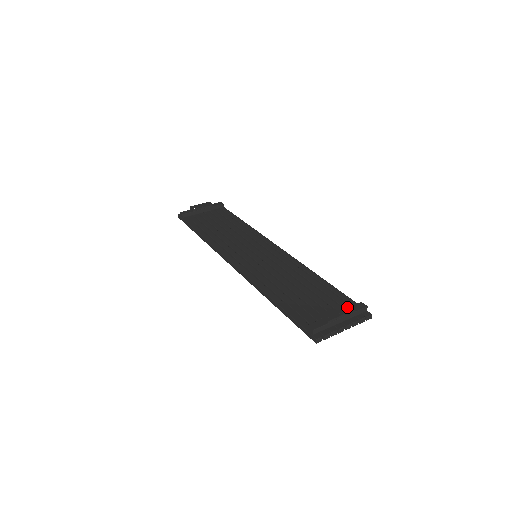
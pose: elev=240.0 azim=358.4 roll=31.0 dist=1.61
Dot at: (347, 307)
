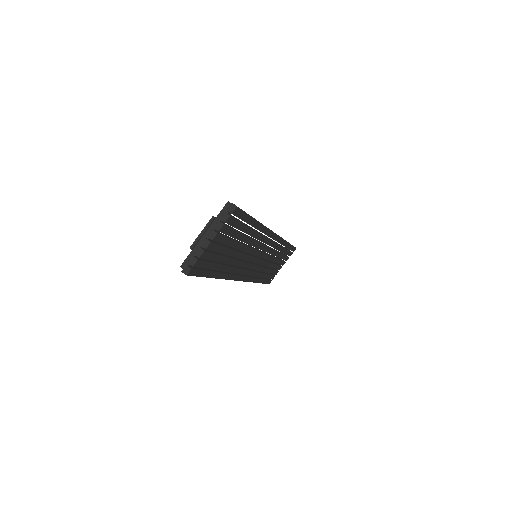
Dot at: (212, 221)
